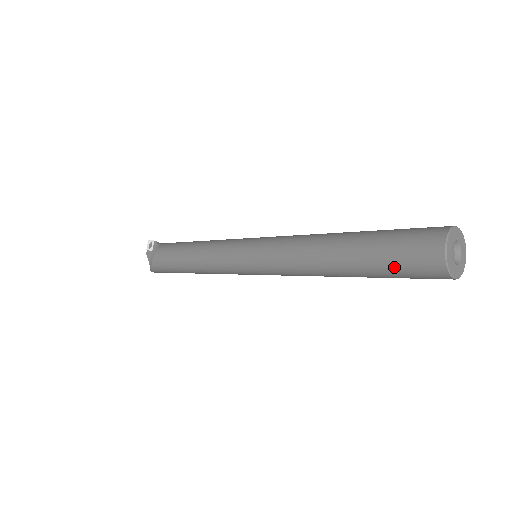
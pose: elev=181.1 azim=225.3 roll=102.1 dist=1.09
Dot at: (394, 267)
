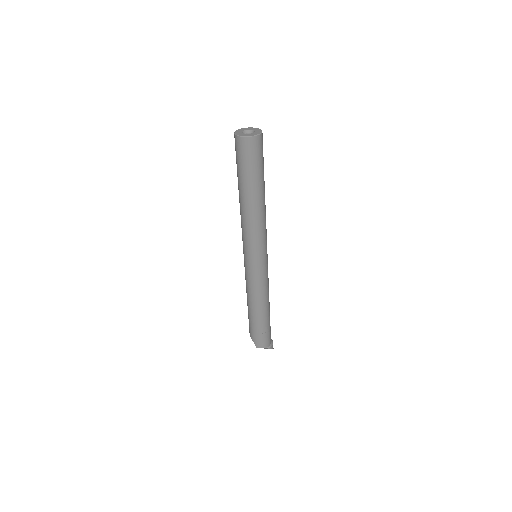
Dot at: (239, 164)
